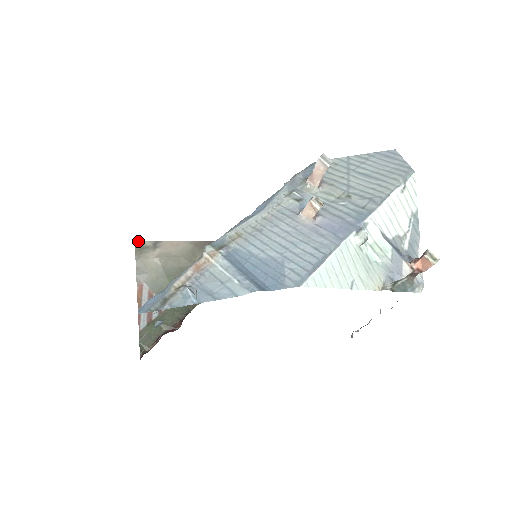
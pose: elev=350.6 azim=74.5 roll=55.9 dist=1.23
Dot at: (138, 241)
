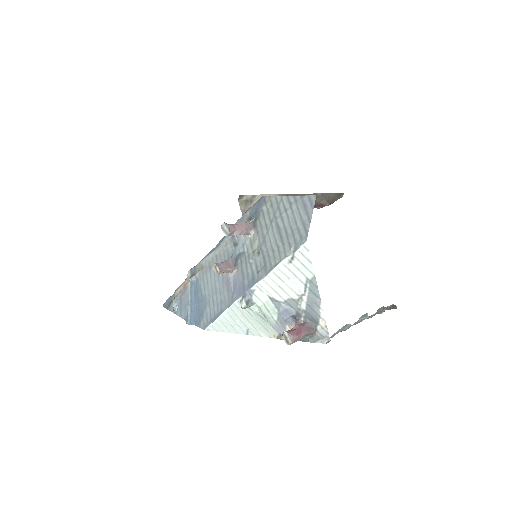
Dot at: (241, 196)
